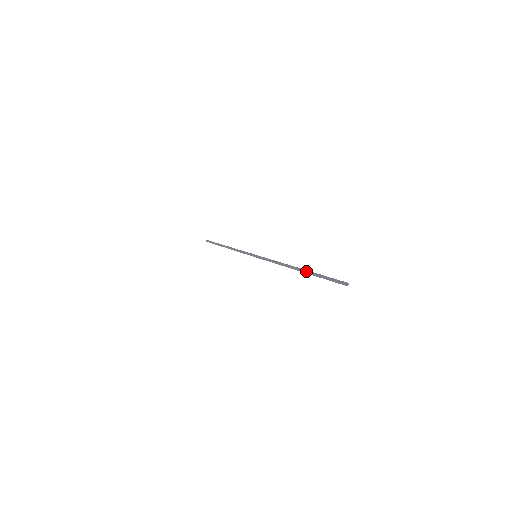
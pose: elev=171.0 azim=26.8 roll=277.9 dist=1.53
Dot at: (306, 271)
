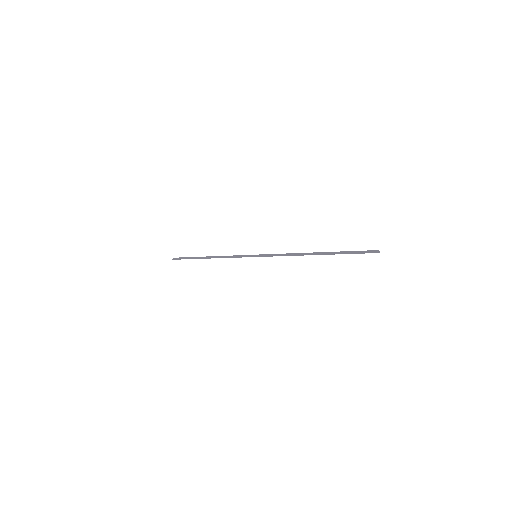
Dot at: occluded
